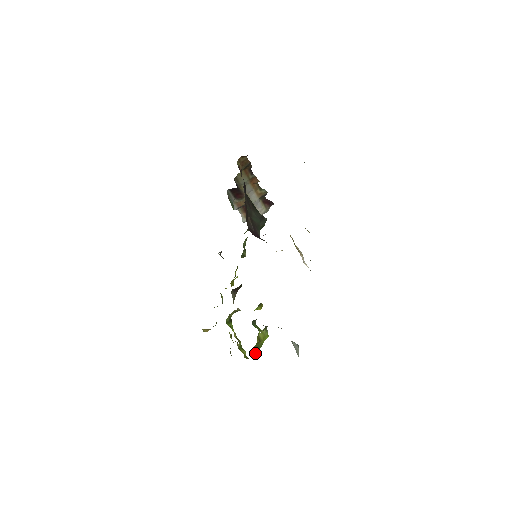
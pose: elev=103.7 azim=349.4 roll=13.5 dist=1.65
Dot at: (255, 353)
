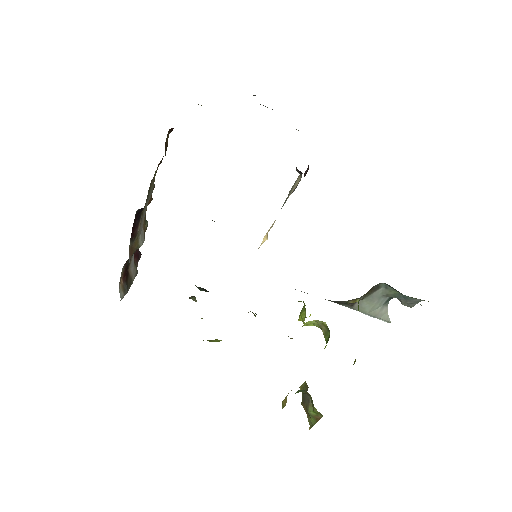
Dot at: occluded
